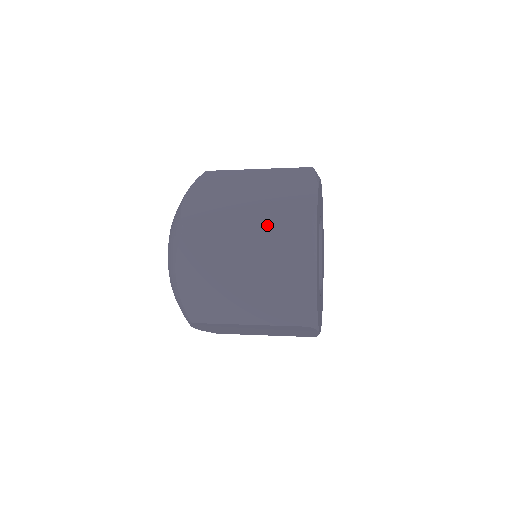
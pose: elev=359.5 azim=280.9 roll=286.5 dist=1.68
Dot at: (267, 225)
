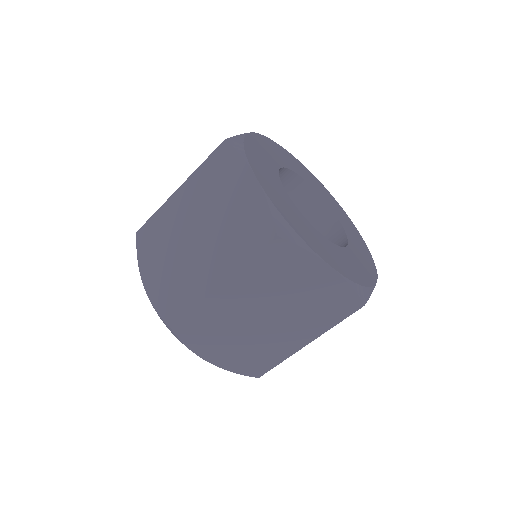
Dot at: occluded
